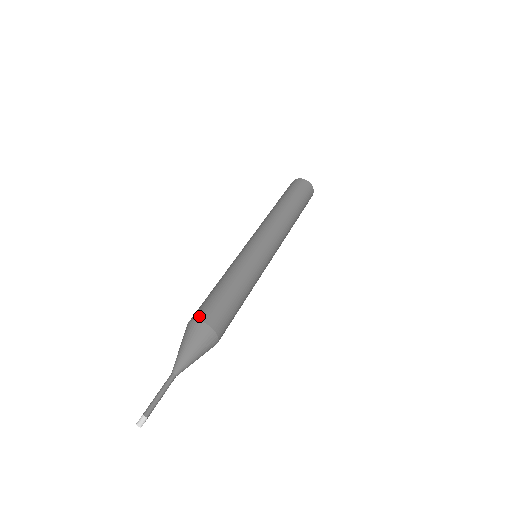
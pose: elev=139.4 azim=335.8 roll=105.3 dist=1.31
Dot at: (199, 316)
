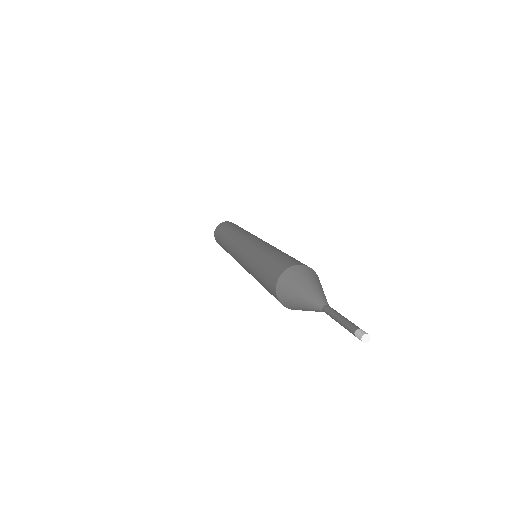
Dot at: (292, 263)
